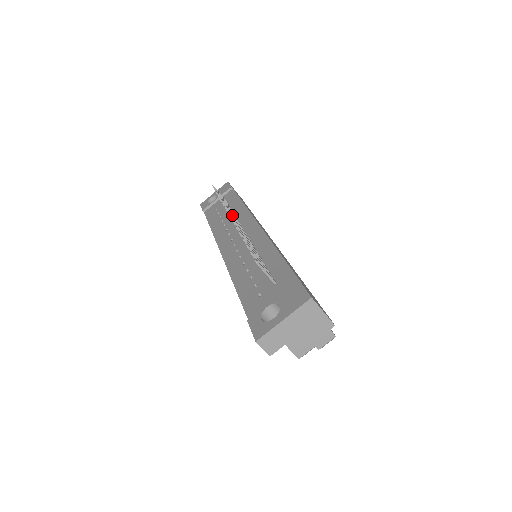
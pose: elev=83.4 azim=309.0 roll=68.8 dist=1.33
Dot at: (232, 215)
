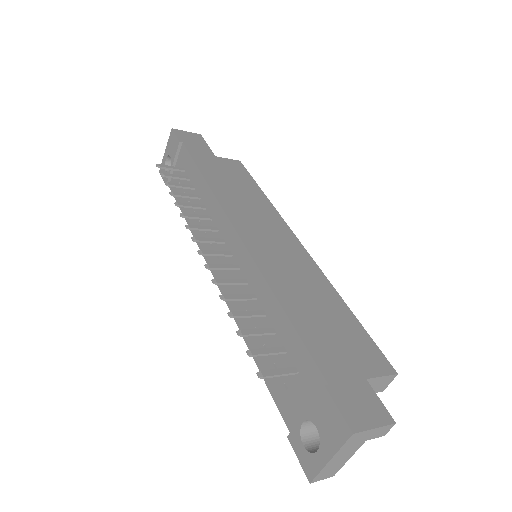
Dot at: (200, 229)
